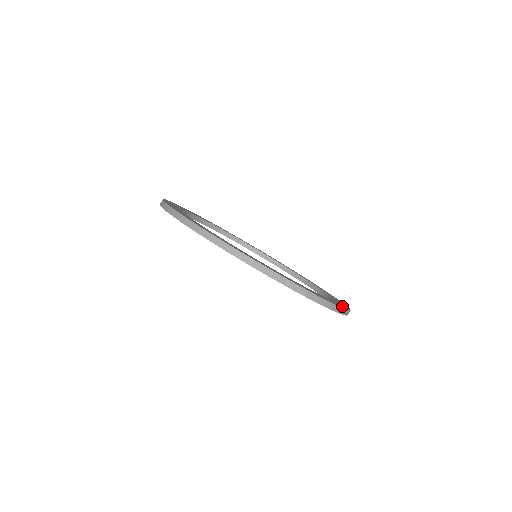
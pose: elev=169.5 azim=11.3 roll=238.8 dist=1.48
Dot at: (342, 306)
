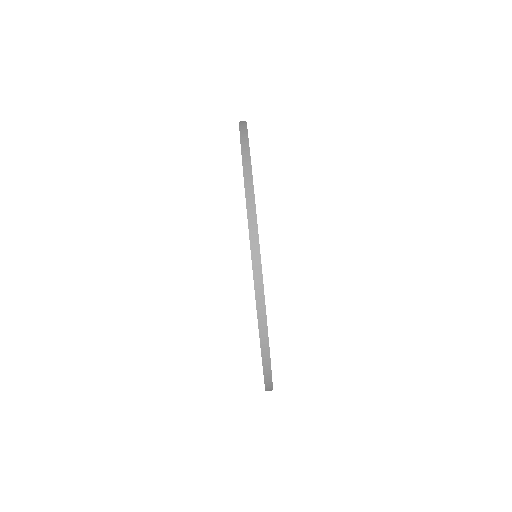
Dot at: occluded
